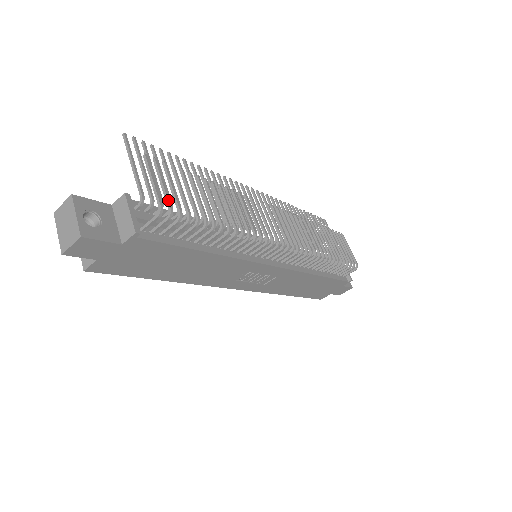
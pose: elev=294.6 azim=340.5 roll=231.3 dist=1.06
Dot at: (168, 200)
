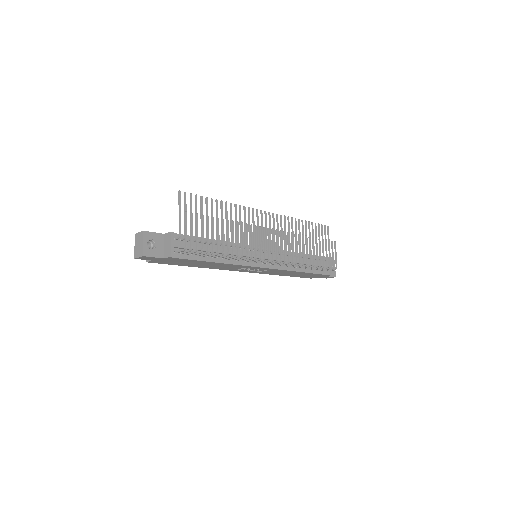
Dot at: (191, 241)
